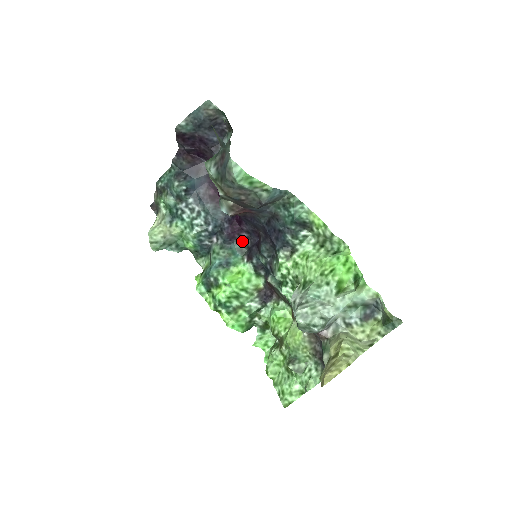
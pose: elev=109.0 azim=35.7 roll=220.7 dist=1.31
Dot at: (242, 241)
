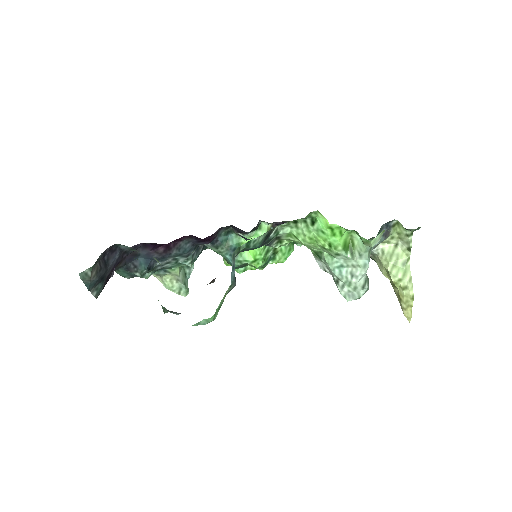
Dot at: (221, 231)
